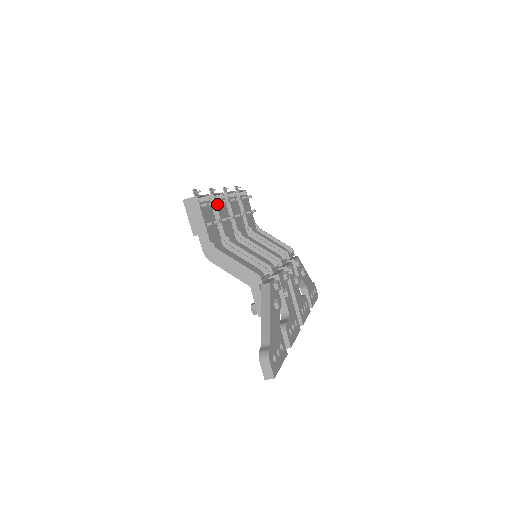
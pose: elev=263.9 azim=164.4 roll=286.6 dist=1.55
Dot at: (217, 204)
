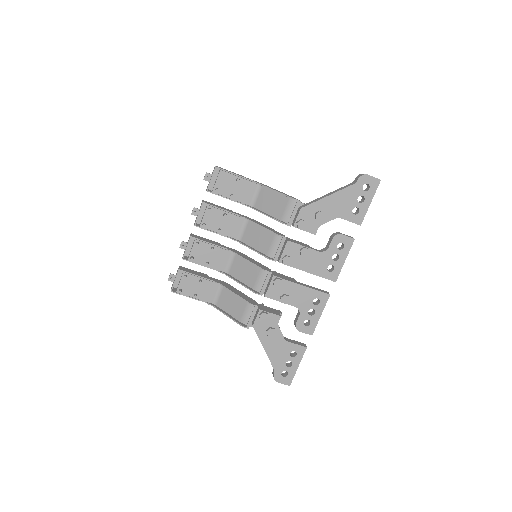
Dot at: (192, 260)
